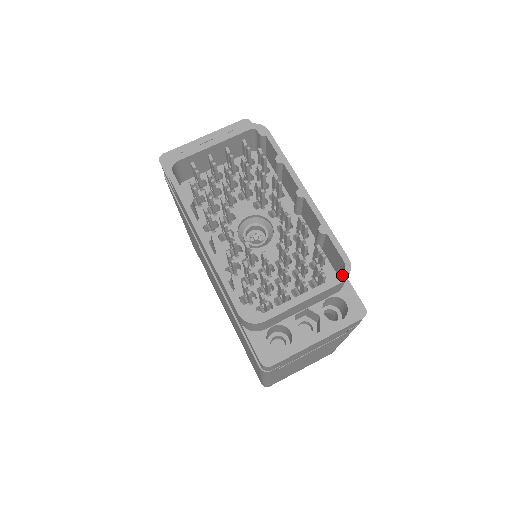
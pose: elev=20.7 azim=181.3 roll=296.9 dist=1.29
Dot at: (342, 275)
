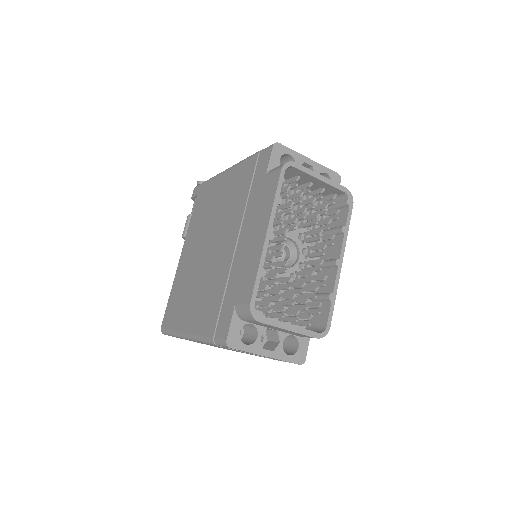
Dot at: (320, 334)
